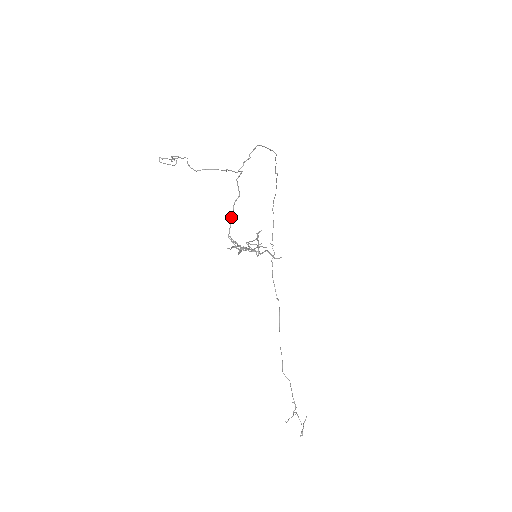
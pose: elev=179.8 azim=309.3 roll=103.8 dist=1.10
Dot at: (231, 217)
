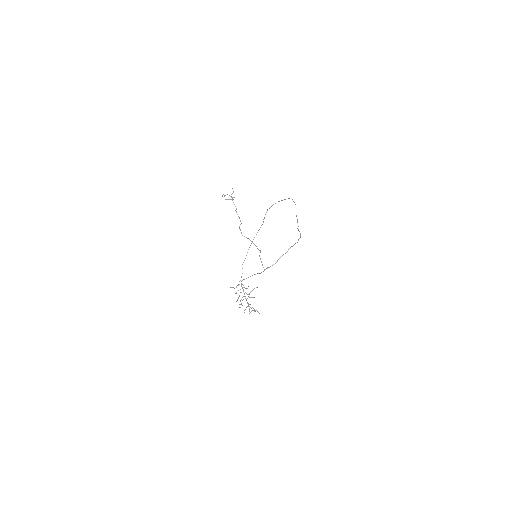
Dot at: (248, 277)
